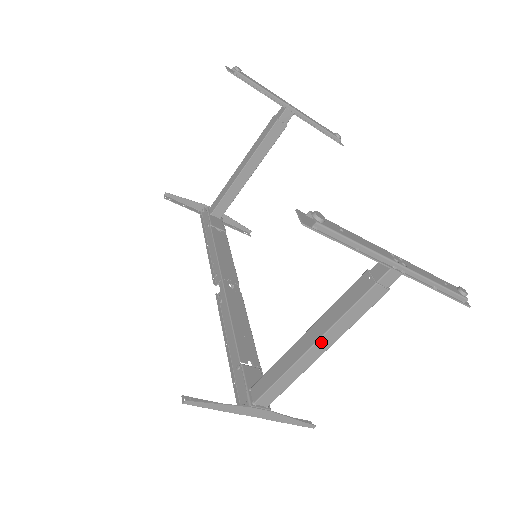
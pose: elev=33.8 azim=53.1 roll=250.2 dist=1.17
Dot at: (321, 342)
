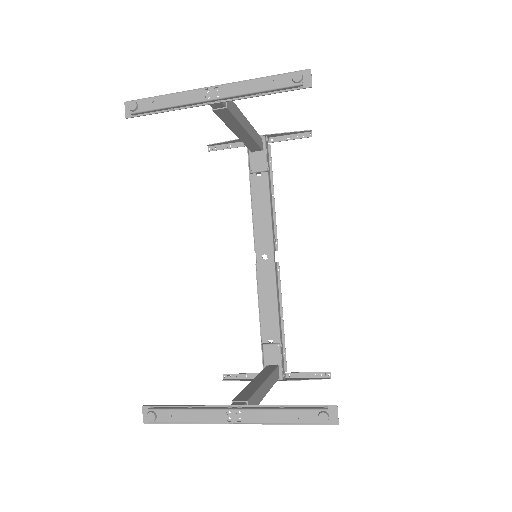
Dot at: occluded
